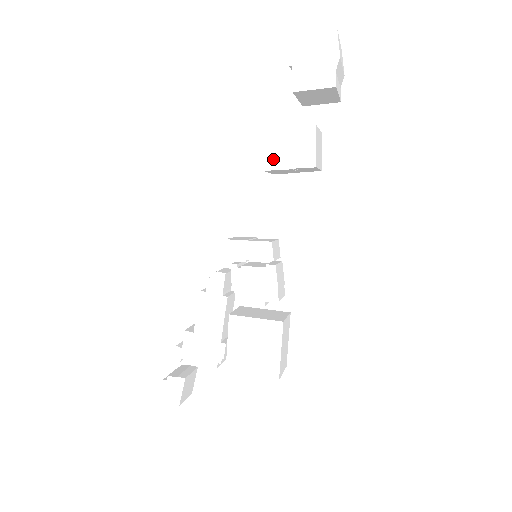
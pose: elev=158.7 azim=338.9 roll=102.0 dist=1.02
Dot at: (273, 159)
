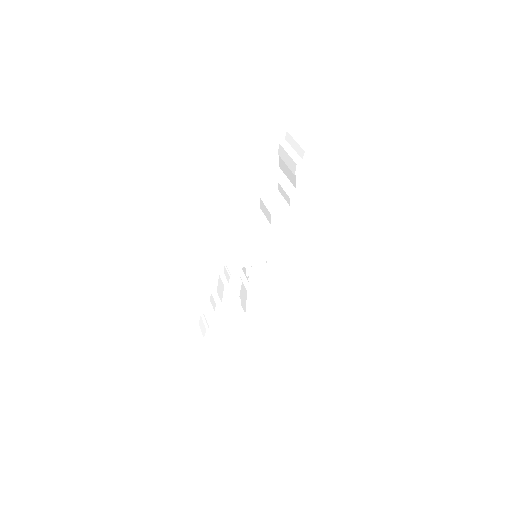
Dot at: (277, 218)
